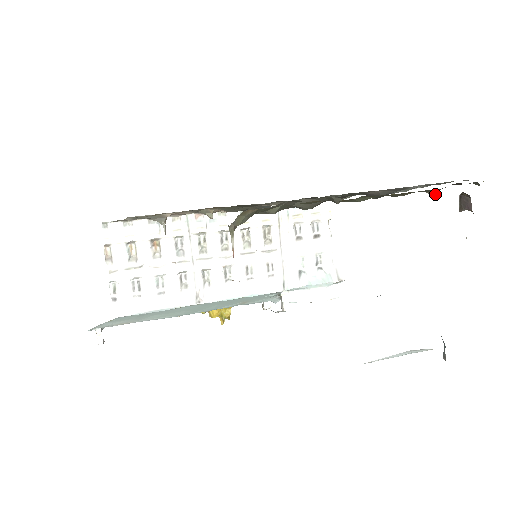
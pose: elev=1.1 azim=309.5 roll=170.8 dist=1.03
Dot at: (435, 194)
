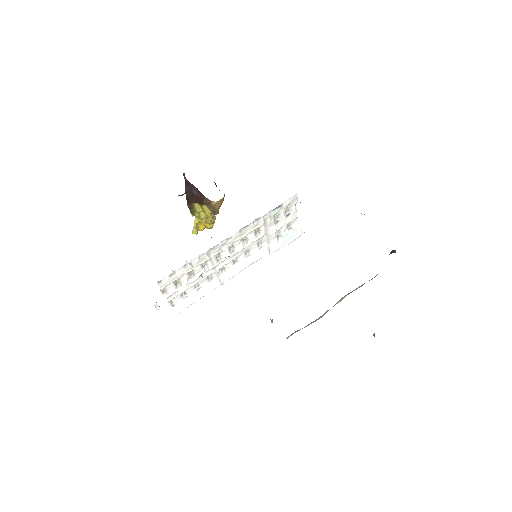
Dot at: occluded
